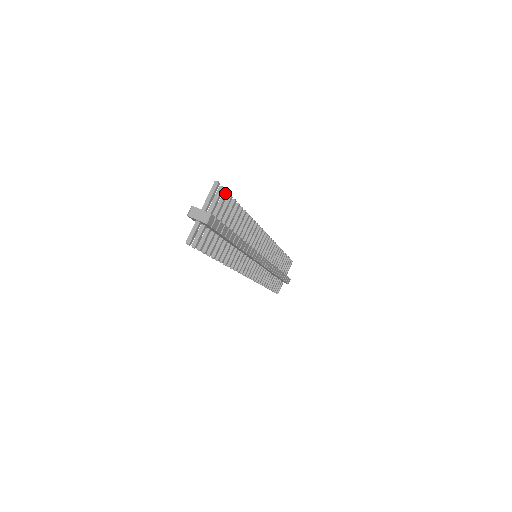
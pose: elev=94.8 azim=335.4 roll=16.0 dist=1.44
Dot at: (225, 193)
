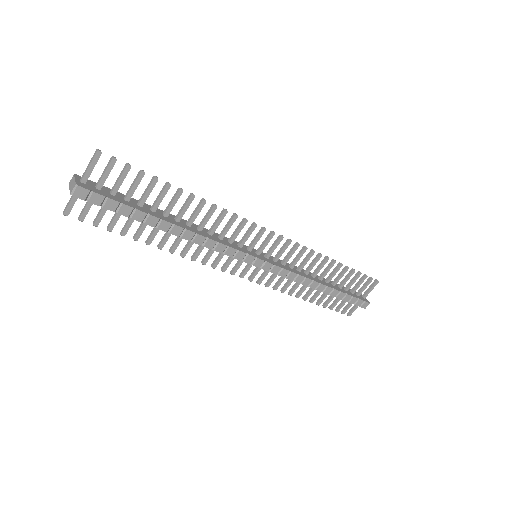
Dot at: (125, 166)
